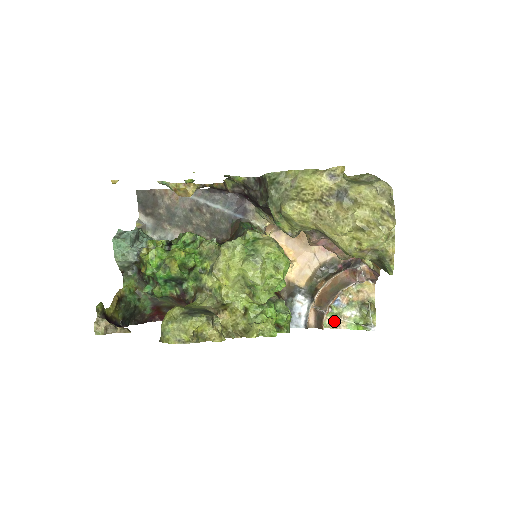
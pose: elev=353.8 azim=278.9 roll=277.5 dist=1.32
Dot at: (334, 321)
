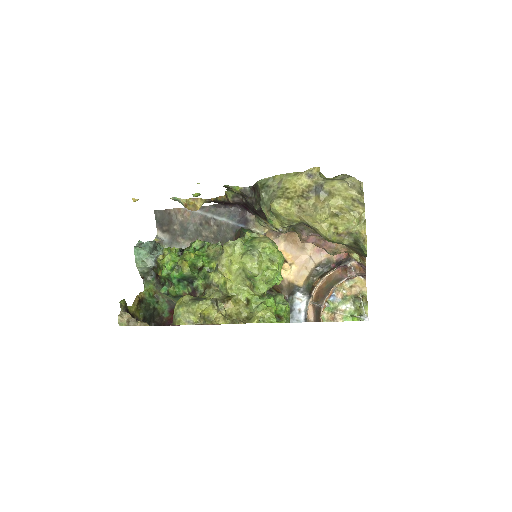
Dot at: (331, 315)
